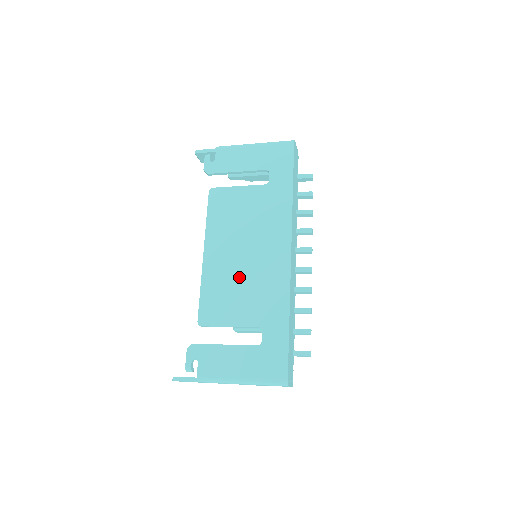
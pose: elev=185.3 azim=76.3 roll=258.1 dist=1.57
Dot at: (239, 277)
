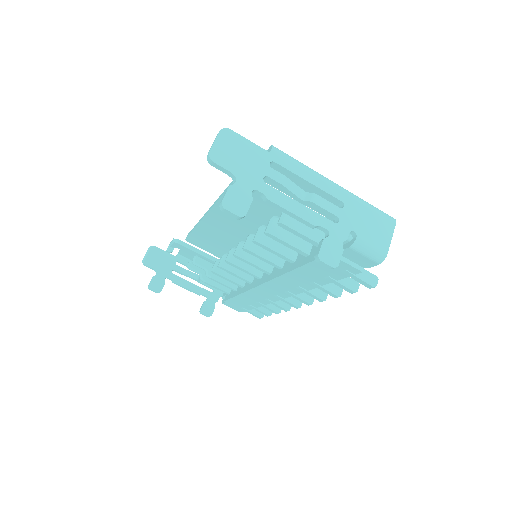
Dot at: occluded
